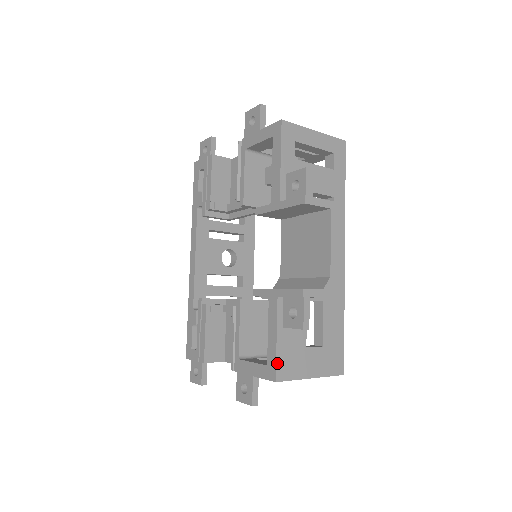
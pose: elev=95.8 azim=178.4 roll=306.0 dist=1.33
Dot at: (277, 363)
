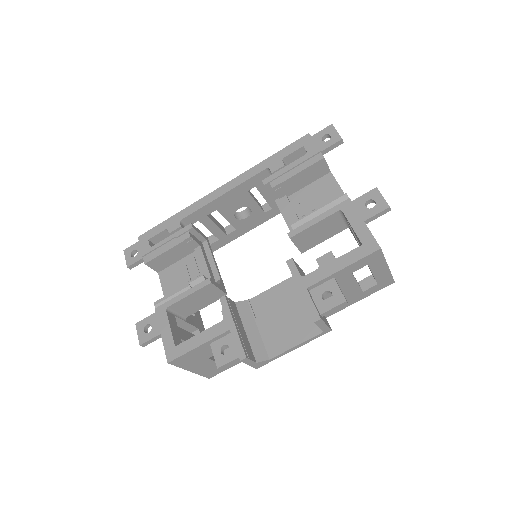
Dot at: (182, 356)
